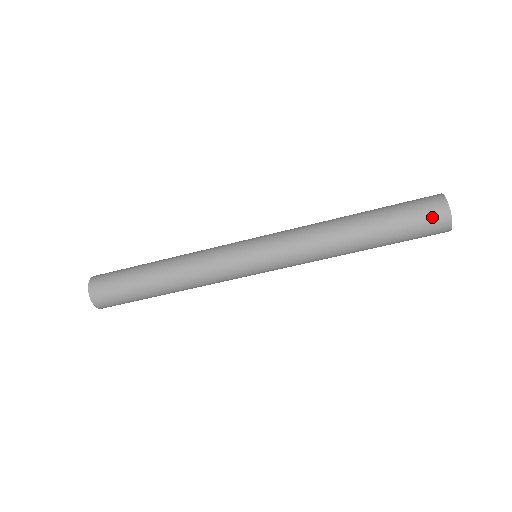
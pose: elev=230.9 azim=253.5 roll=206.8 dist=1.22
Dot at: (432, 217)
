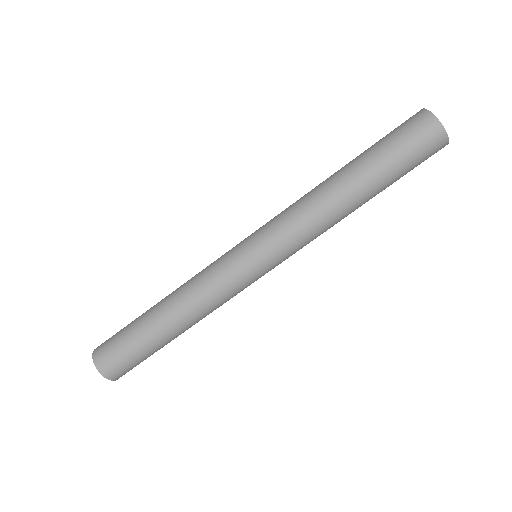
Dot at: (415, 126)
